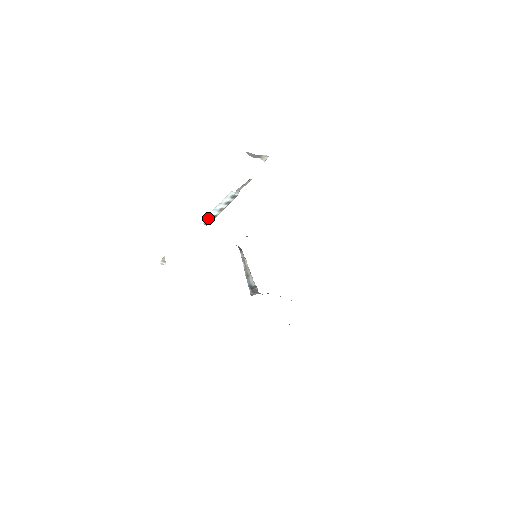
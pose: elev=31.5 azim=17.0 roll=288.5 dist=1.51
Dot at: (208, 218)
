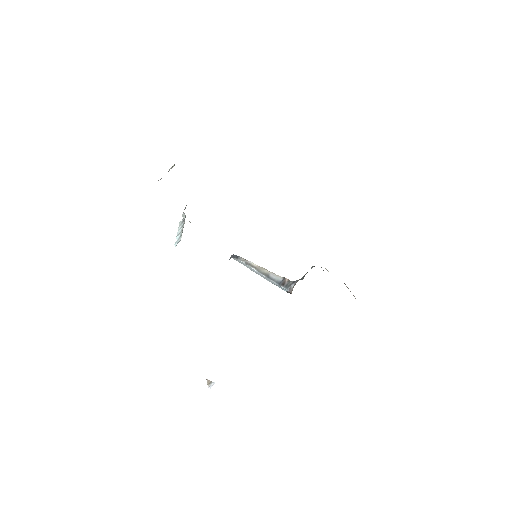
Dot at: (177, 240)
